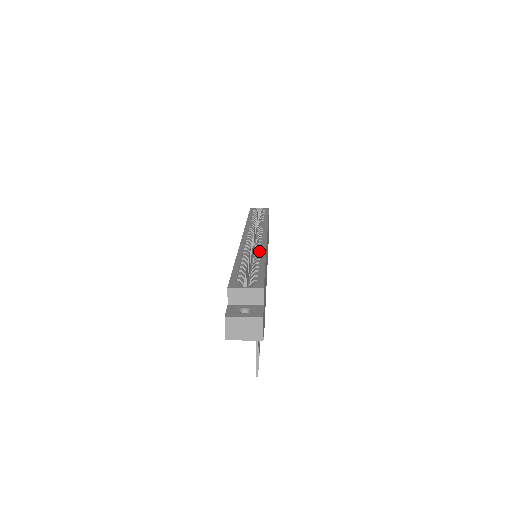
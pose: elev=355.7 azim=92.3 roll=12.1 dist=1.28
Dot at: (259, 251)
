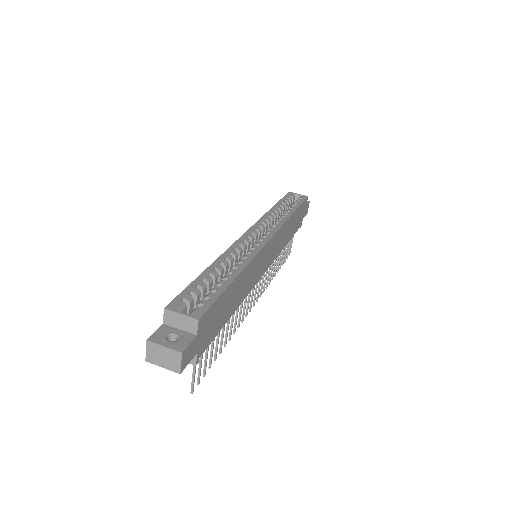
Dot at: (241, 261)
